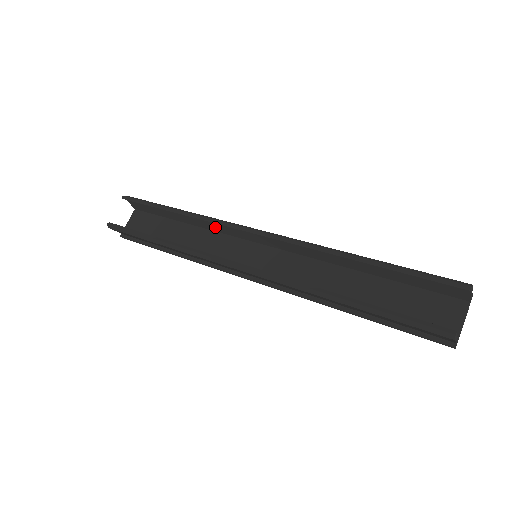
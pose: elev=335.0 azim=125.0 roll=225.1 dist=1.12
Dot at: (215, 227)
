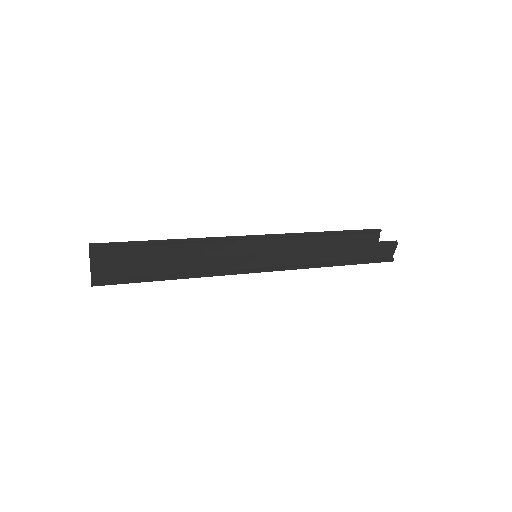
Dot at: (206, 251)
